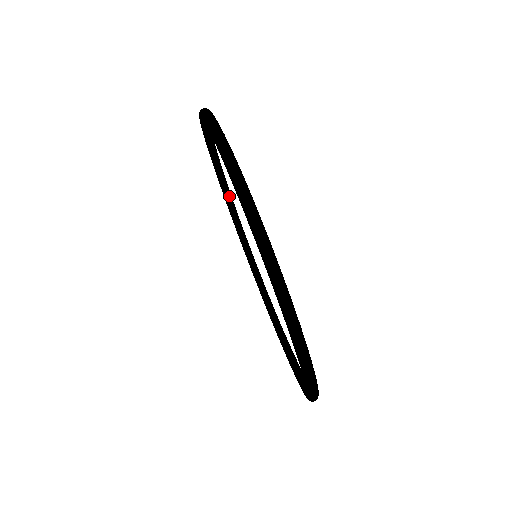
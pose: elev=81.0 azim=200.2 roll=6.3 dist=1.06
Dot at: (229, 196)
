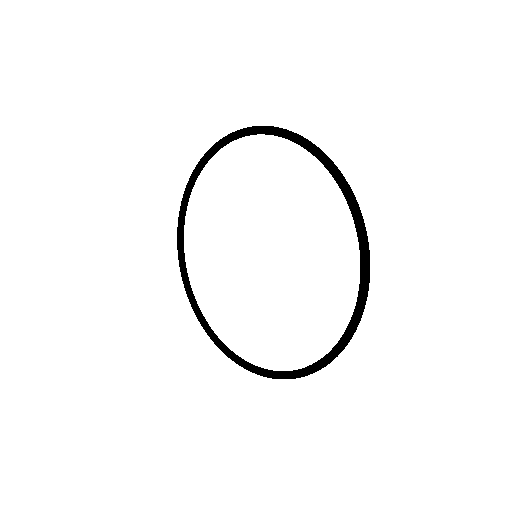
Dot at: (193, 294)
